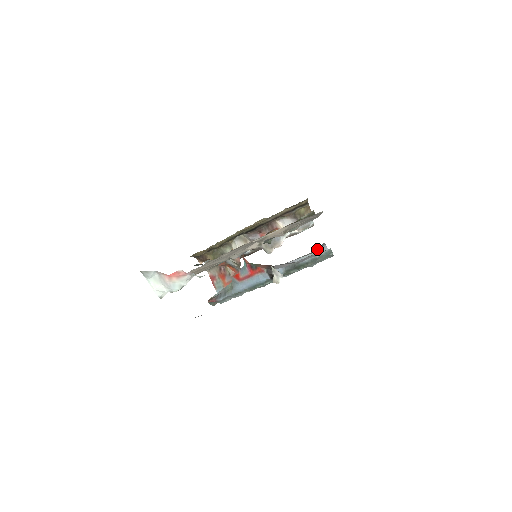
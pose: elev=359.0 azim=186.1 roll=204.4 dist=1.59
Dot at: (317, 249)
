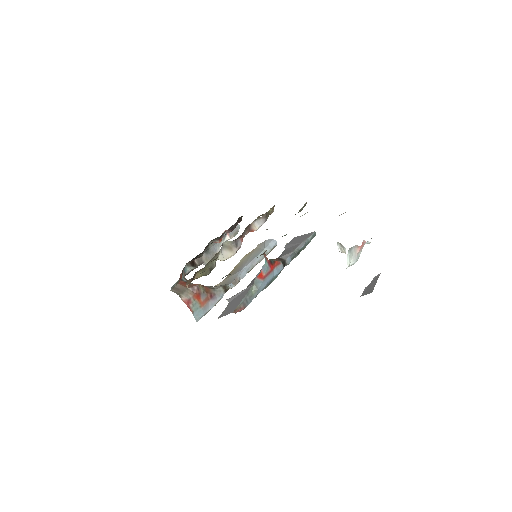
Dot at: (266, 245)
